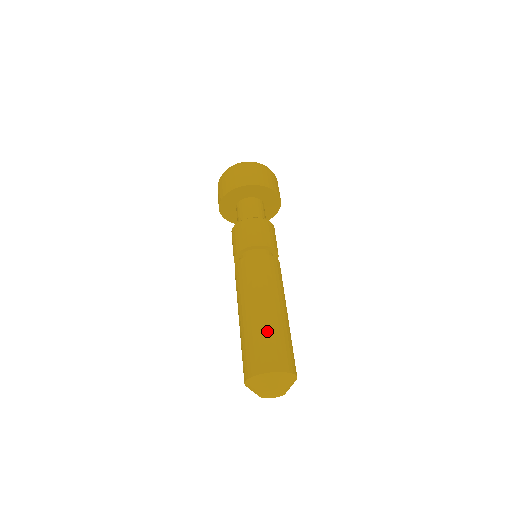
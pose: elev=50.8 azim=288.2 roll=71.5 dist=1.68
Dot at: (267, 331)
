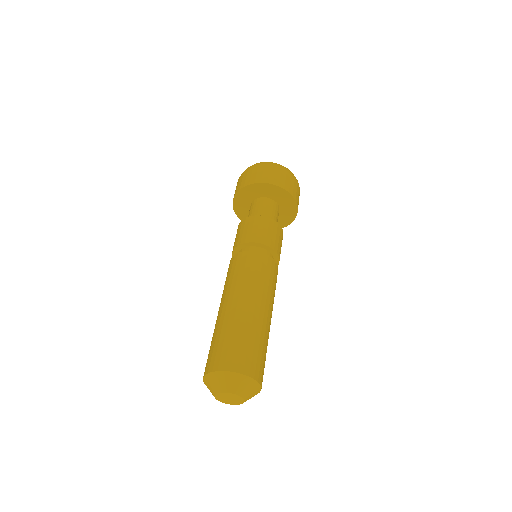
Dot at: (243, 329)
